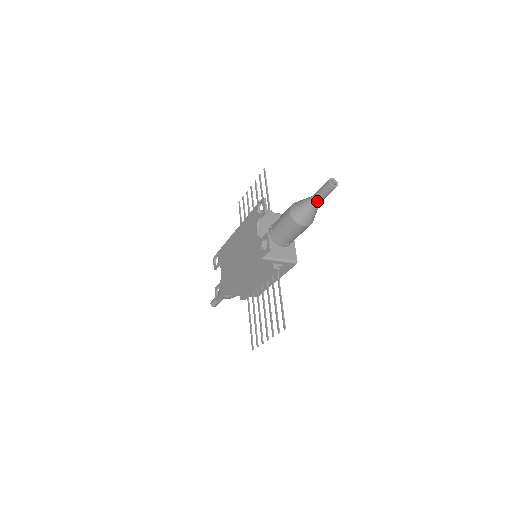
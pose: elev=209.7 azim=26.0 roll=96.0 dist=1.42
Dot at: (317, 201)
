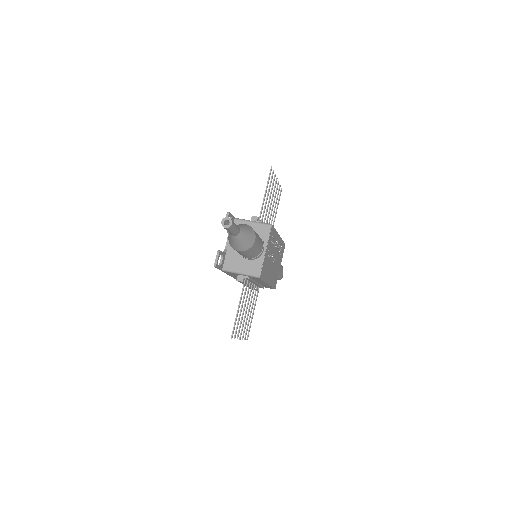
Dot at: (231, 234)
